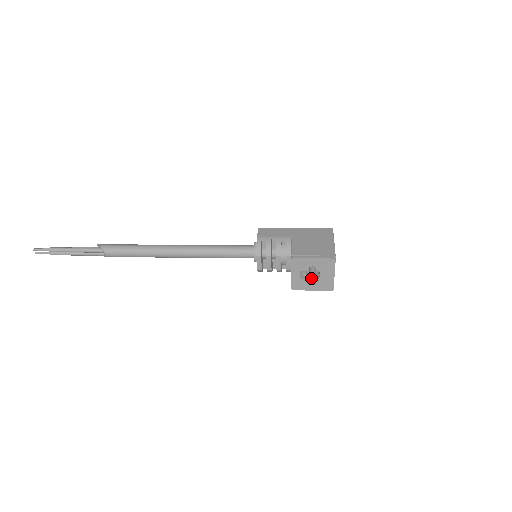
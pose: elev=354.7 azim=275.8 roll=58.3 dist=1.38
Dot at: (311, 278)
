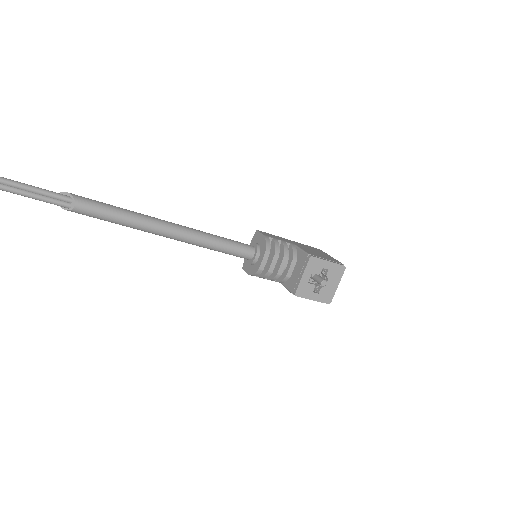
Dot at: (323, 282)
